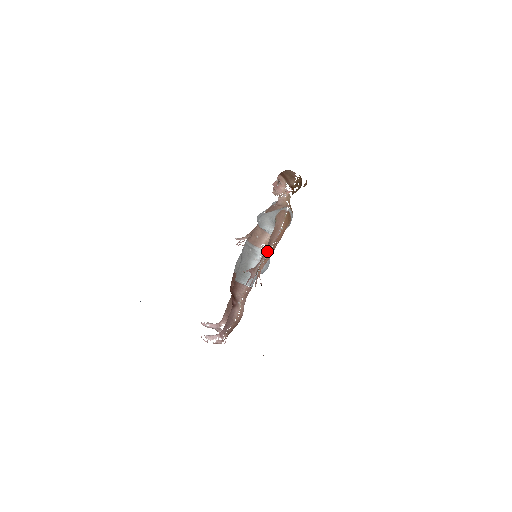
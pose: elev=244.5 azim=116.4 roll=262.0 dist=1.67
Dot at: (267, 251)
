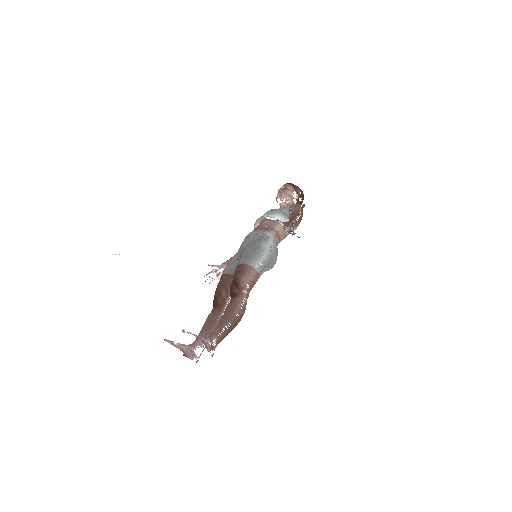
Dot at: (296, 217)
